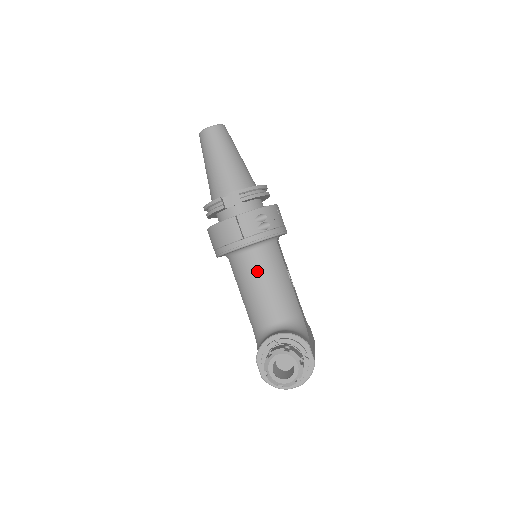
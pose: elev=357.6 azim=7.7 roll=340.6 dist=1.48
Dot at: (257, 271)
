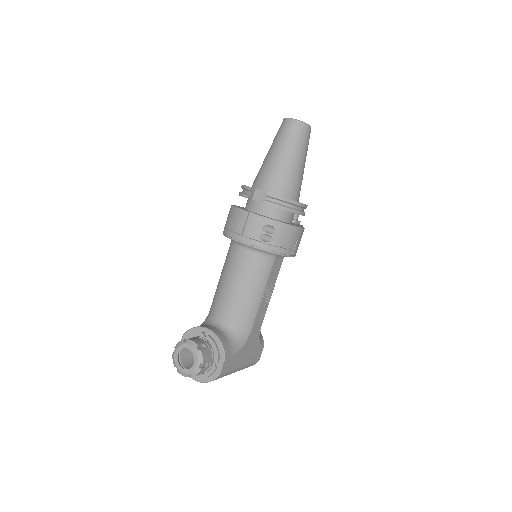
Dot at: (237, 269)
